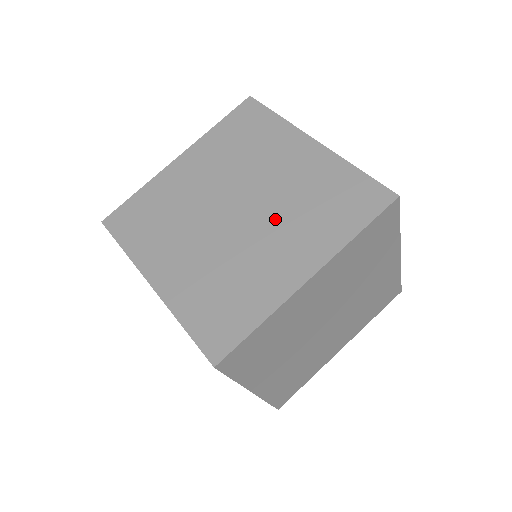
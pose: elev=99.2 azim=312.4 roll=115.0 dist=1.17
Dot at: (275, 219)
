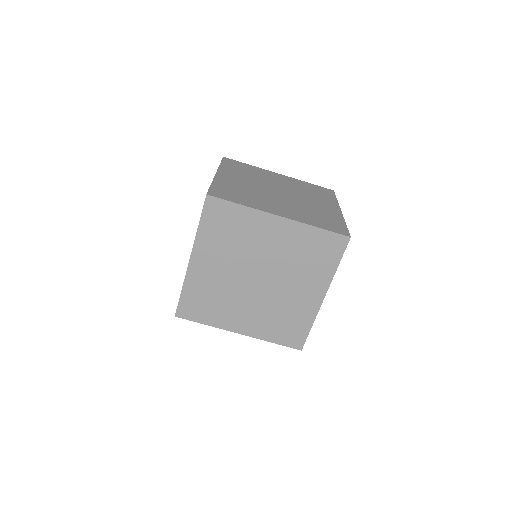
Dot at: (291, 203)
